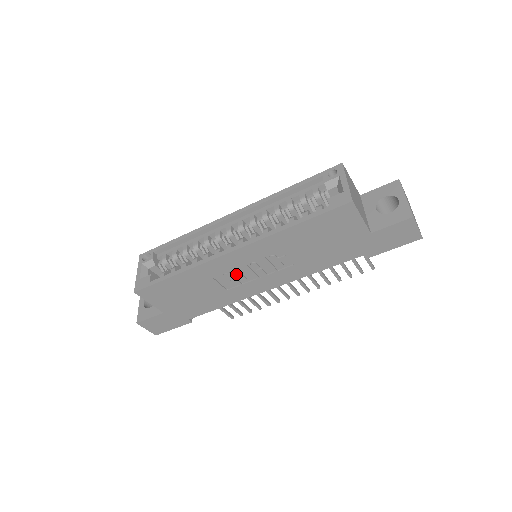
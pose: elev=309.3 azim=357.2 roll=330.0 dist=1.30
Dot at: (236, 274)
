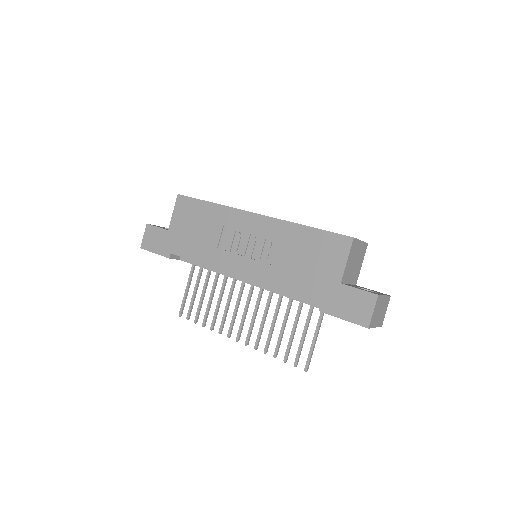
Dot at: (237, 237)
